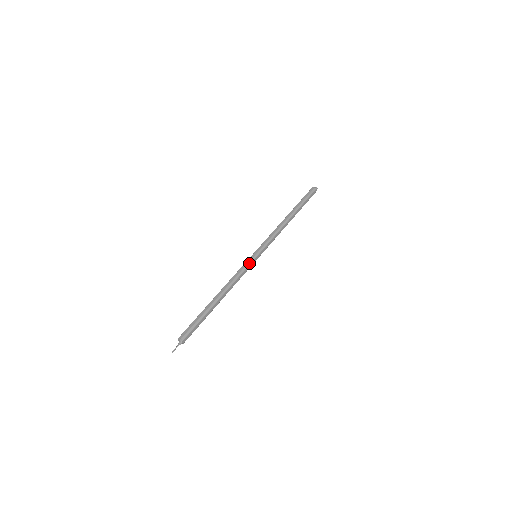
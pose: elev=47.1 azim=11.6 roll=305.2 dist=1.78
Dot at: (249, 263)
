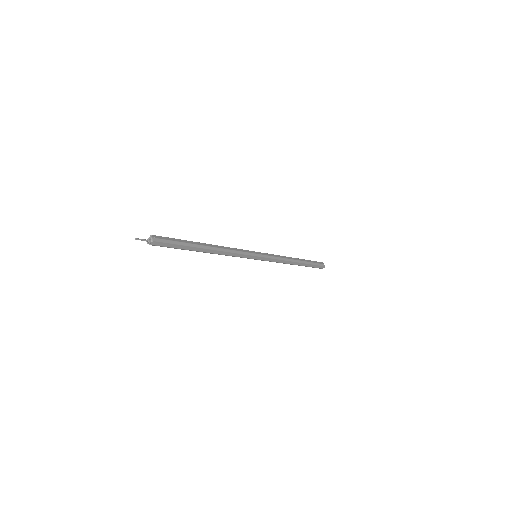
Dot at: (249, 253)
